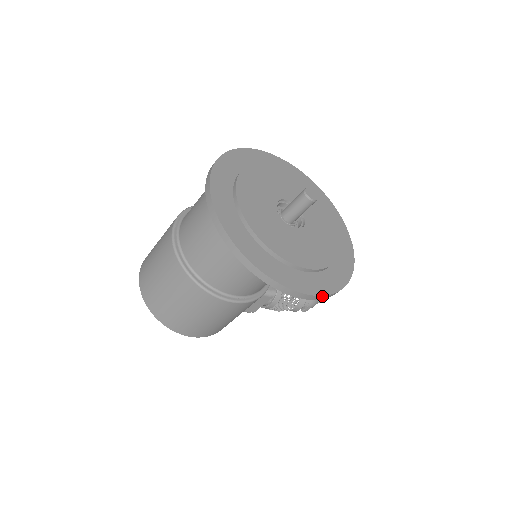
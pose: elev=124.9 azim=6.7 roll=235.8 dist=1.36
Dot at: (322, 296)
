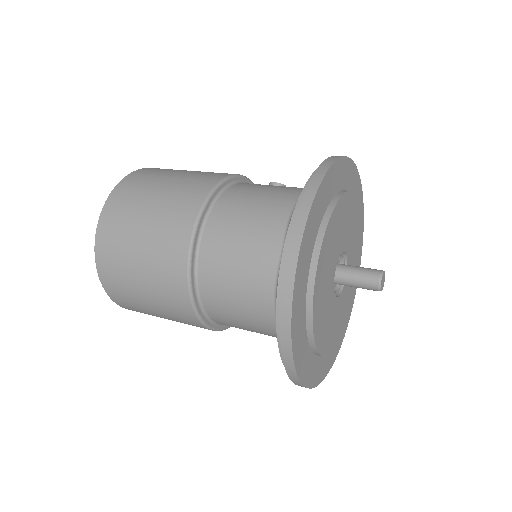
Dot at: (321, 380)
